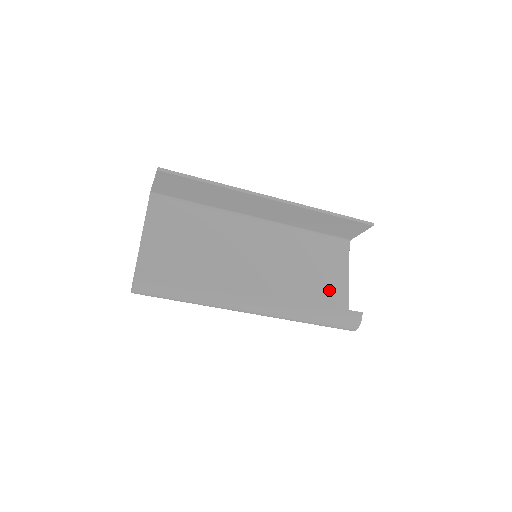
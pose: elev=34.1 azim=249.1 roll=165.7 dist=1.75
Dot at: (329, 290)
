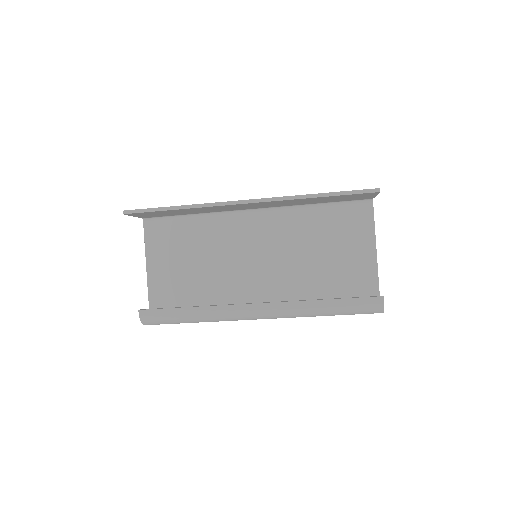
Dot at: (351, 268)
